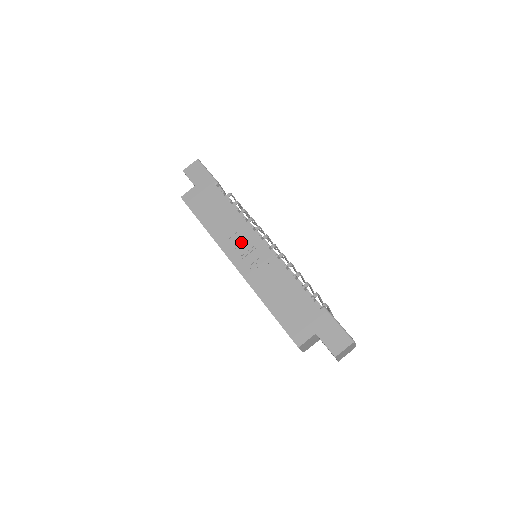
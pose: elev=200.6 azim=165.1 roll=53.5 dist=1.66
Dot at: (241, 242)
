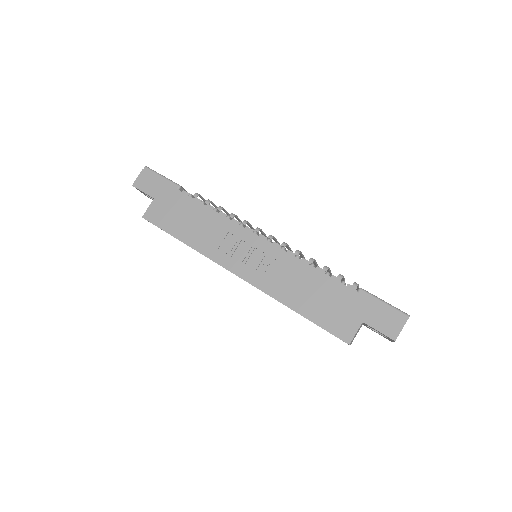
Dot at: (235, 246)
